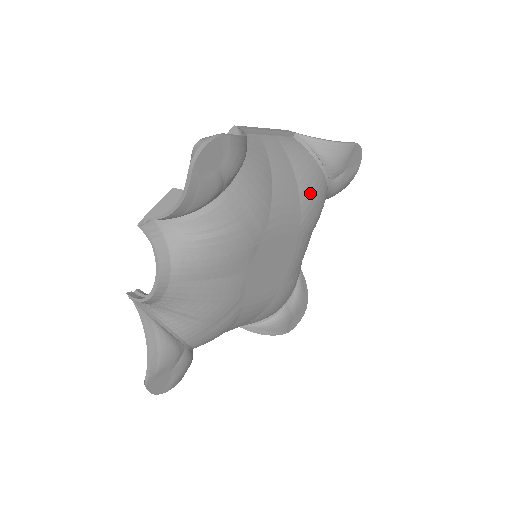
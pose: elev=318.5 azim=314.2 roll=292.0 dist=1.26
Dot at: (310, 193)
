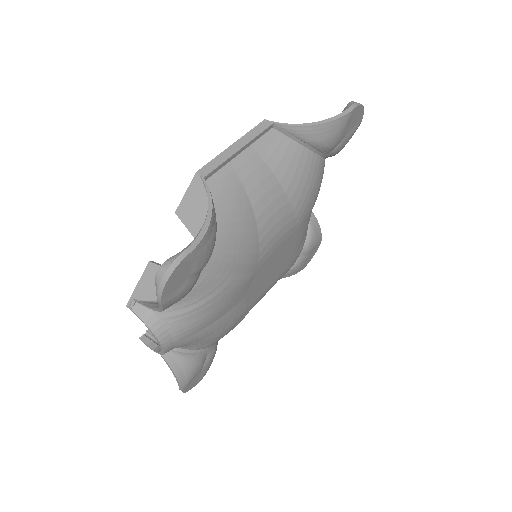
Dot at: (303, 191)
